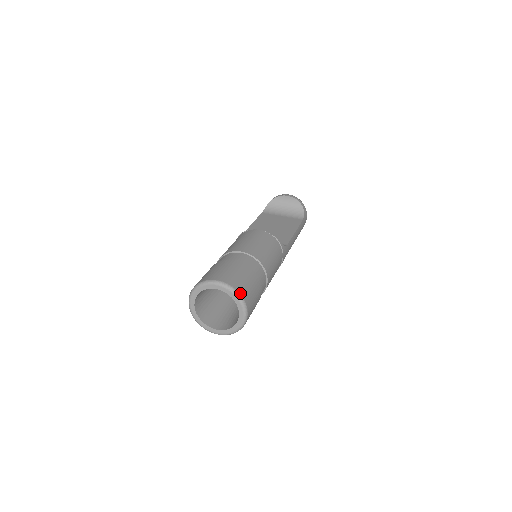
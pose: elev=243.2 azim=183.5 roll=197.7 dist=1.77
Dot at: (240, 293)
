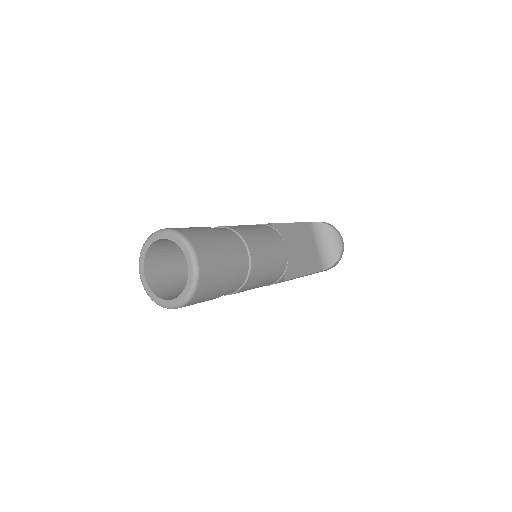
Dot at: (197, 291)
